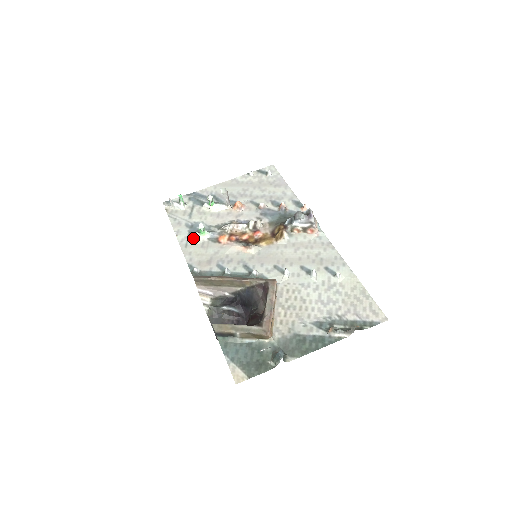
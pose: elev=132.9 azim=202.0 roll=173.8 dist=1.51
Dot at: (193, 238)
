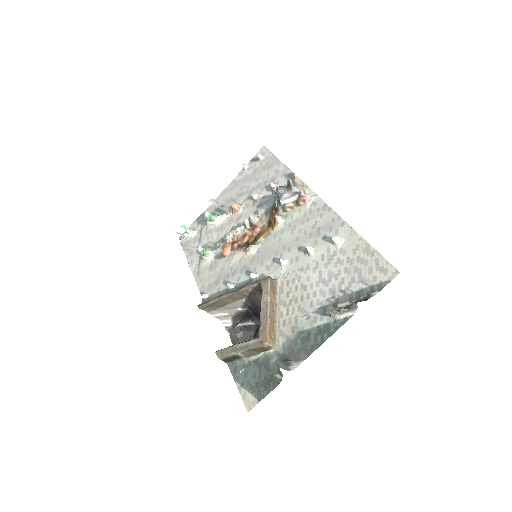
Dot at: (202, 263)
